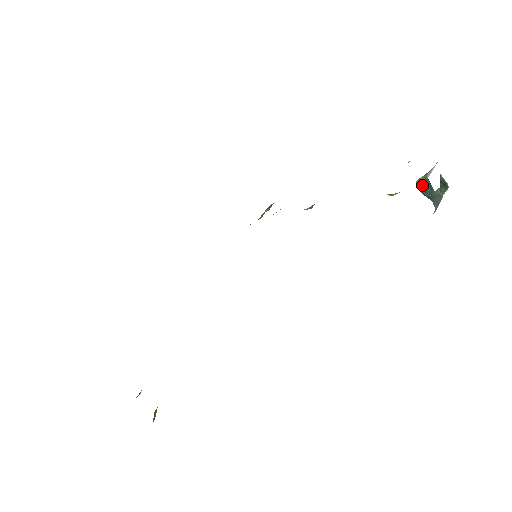
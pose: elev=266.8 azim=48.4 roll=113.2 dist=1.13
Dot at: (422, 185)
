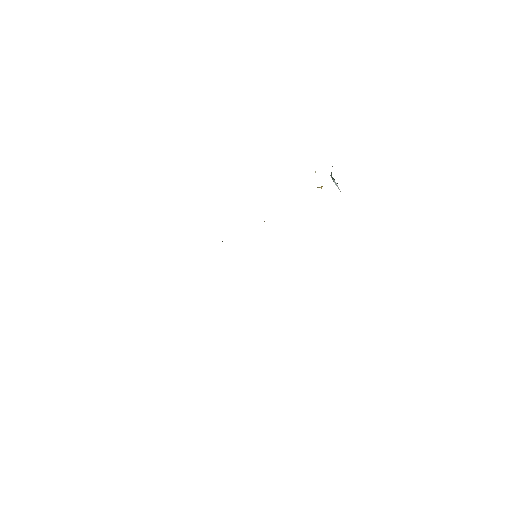
Dot at: (333, 178)
